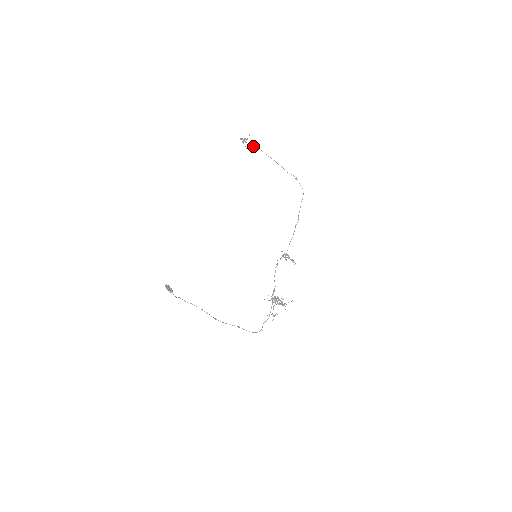
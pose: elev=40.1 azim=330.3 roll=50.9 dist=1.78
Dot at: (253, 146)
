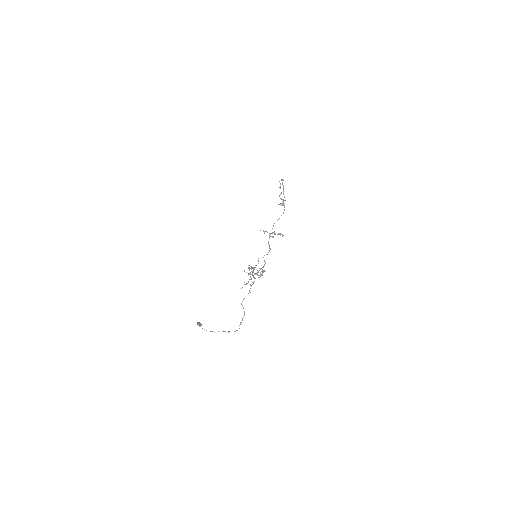
Dot at: occluded
